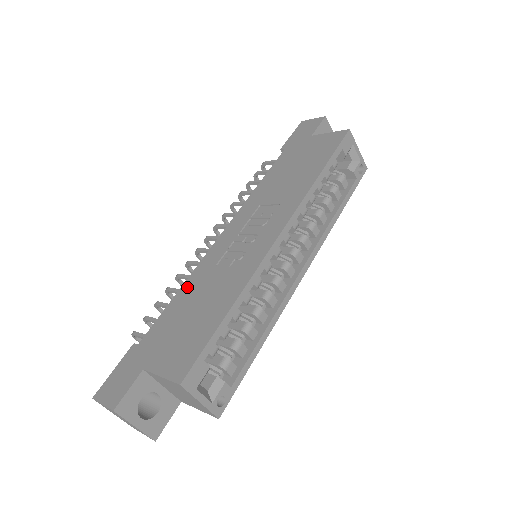
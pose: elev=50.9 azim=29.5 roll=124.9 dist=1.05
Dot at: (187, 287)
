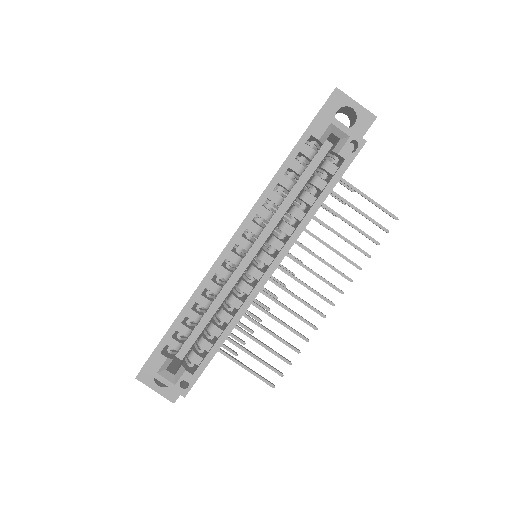
Dot at: occluded
